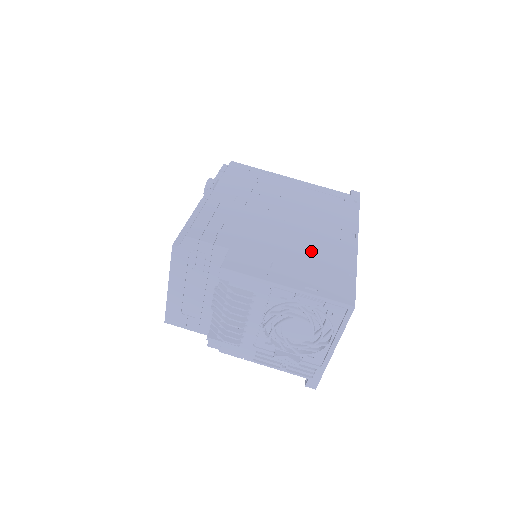
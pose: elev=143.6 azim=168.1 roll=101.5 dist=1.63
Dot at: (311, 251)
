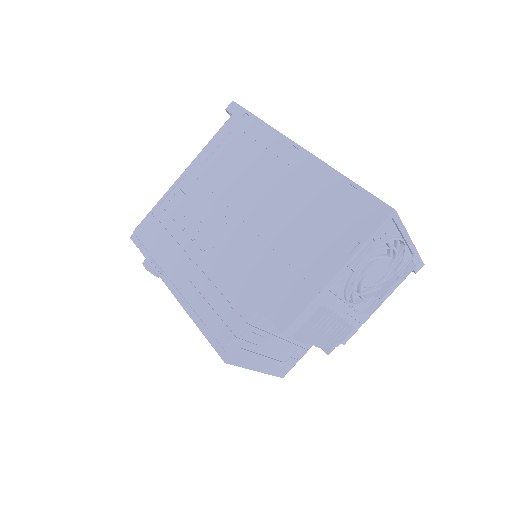
Dot at: (297, 214)
